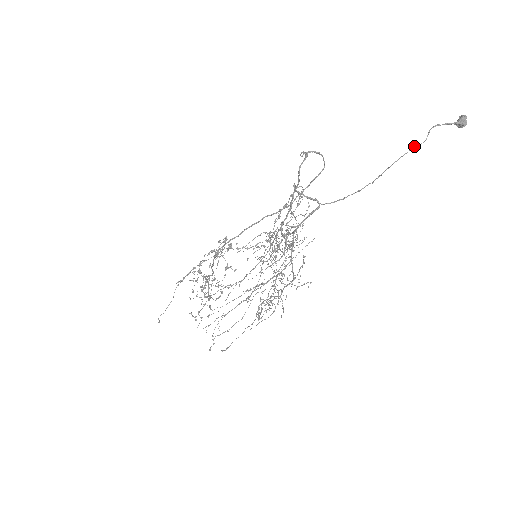
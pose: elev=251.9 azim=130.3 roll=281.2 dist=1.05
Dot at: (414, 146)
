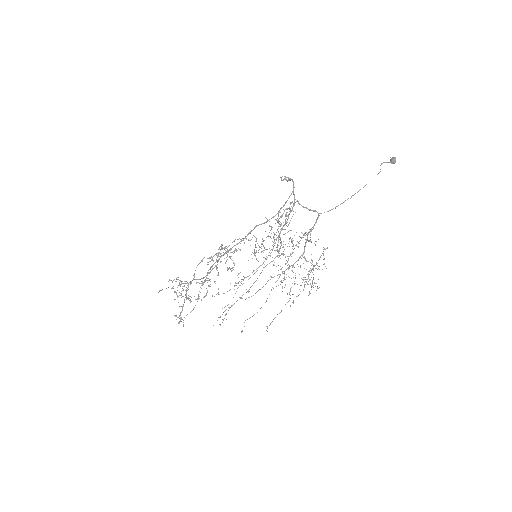
Dot at: occluded
